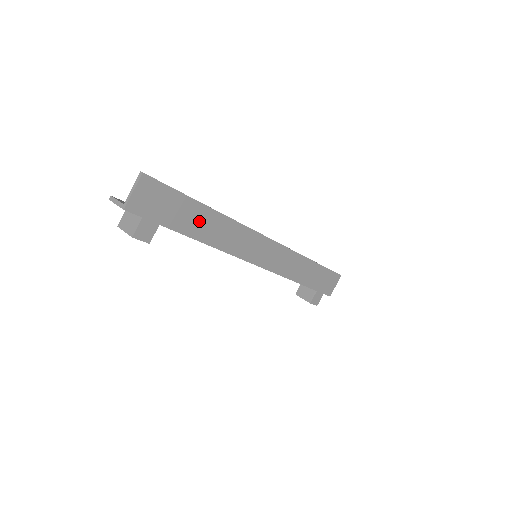
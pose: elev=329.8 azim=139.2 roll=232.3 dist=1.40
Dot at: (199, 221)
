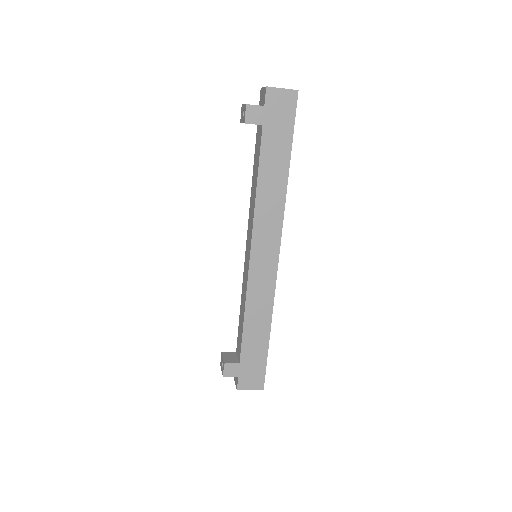
Dot at: (275, 164)
